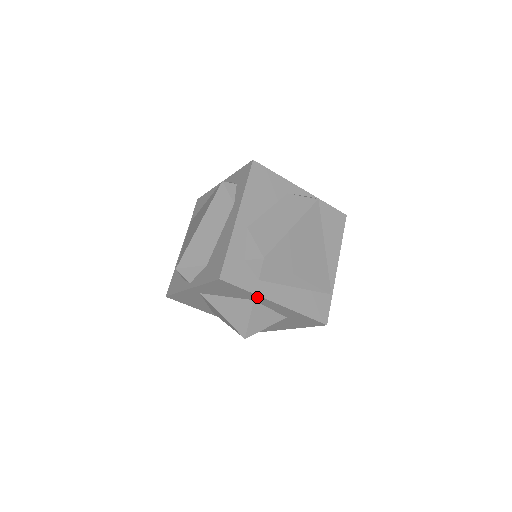
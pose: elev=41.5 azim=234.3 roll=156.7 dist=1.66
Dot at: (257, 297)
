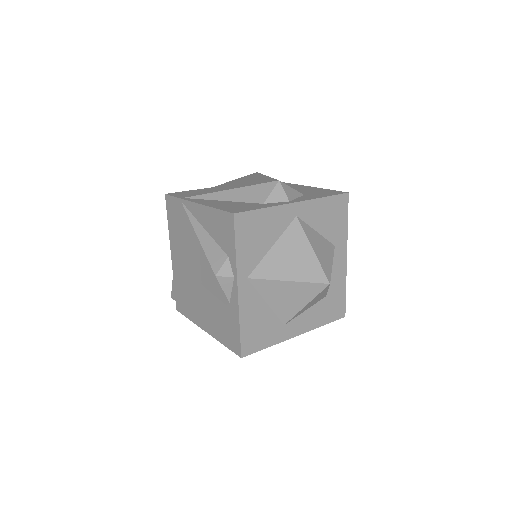
Dot at: (343, 240)
